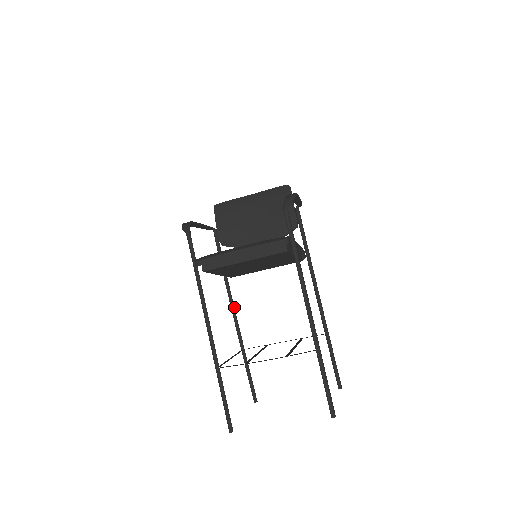
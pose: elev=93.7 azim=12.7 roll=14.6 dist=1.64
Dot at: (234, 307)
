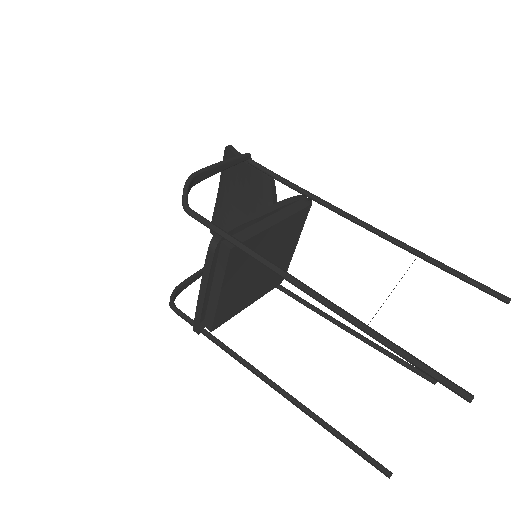
Dot at: (313, 307)
